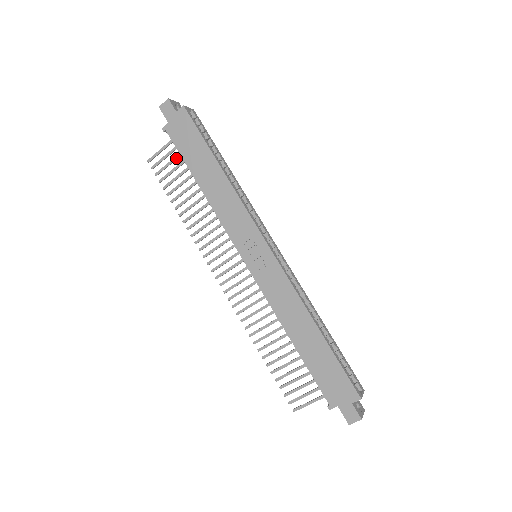
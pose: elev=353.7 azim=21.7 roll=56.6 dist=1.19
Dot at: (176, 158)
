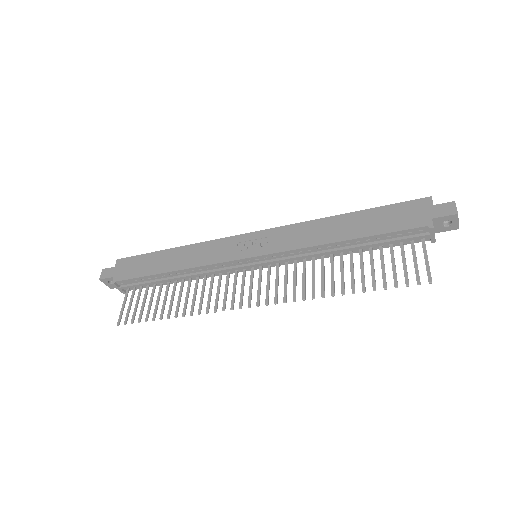
Dot at: (139, 296)
